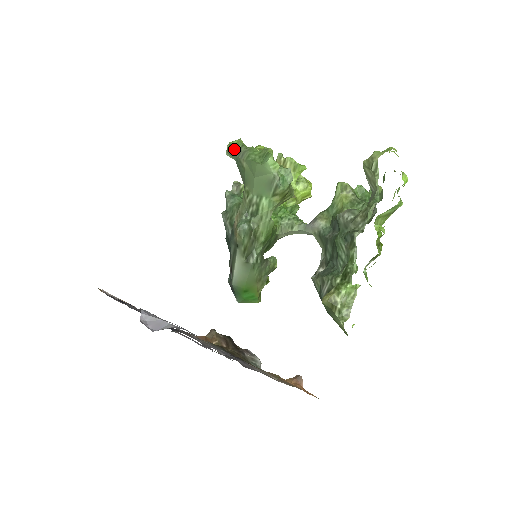
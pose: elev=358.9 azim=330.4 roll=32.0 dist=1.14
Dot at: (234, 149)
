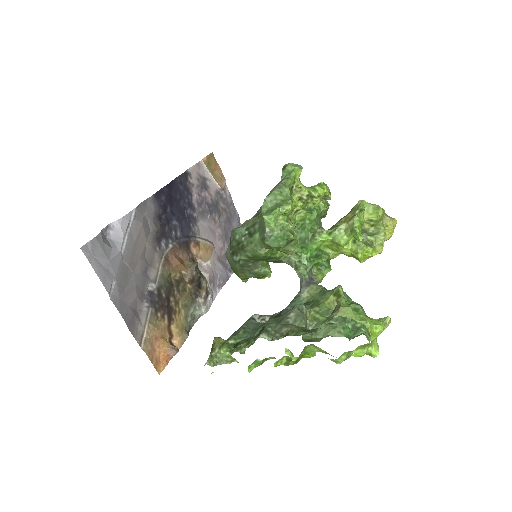
Dot at: (285, 172)
